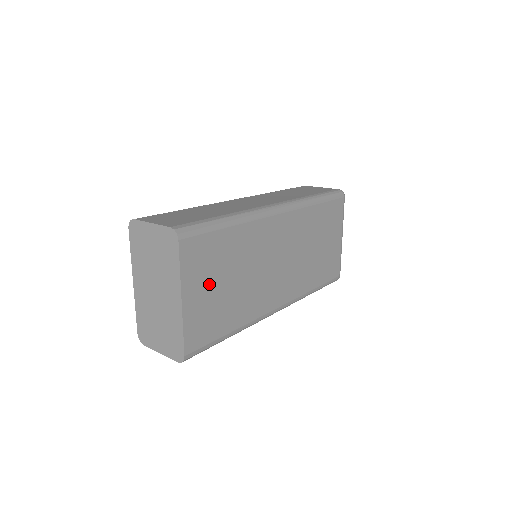
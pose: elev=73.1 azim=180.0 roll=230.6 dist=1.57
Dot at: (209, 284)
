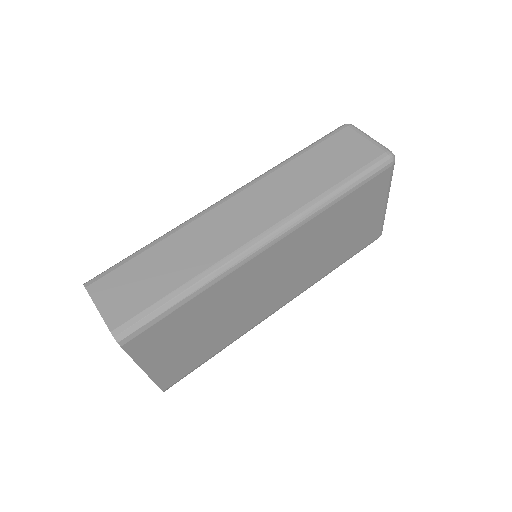
Dot at: (176, 346)
